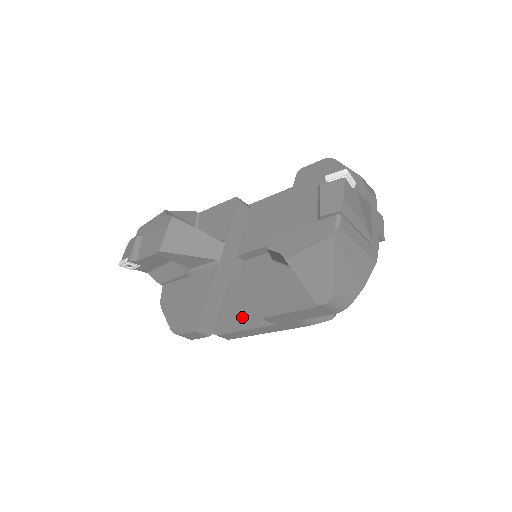
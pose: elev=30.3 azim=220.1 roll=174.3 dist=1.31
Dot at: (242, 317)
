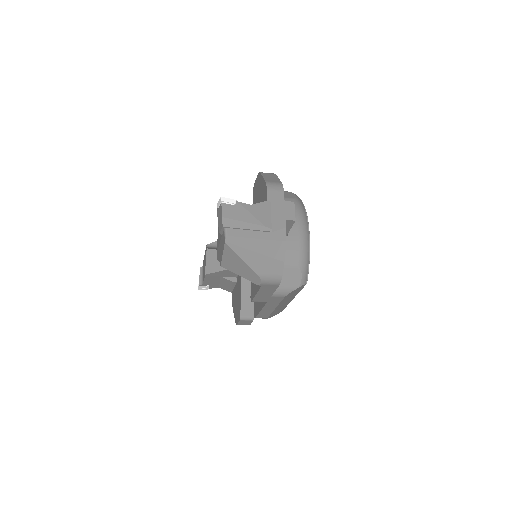
Dot at: (259, 302)
